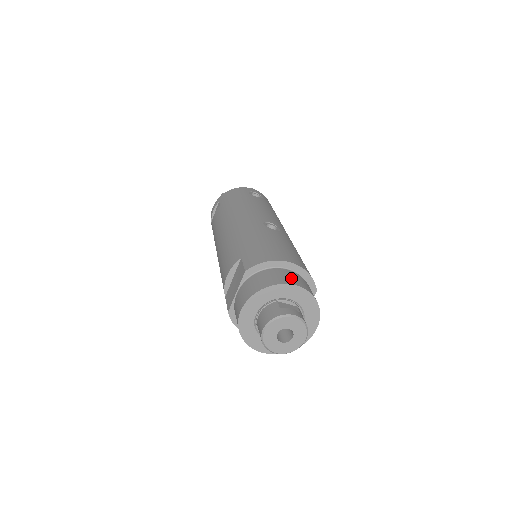
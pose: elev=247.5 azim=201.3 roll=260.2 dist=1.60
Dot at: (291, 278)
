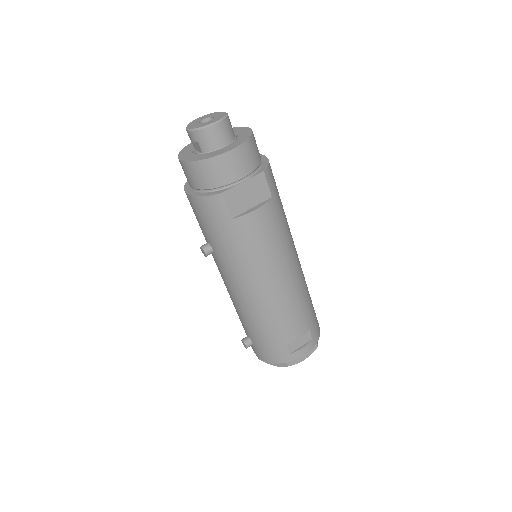
Dot at: occluded
